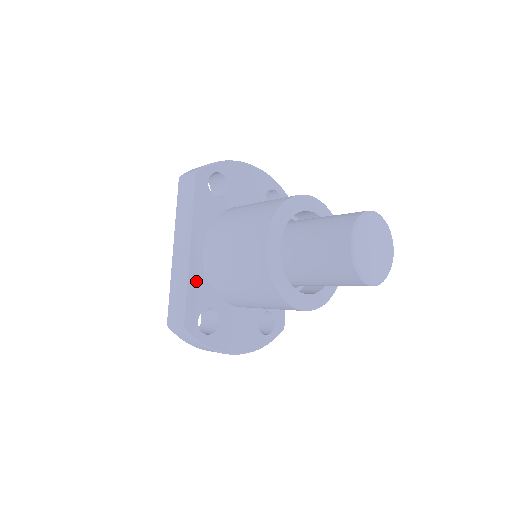
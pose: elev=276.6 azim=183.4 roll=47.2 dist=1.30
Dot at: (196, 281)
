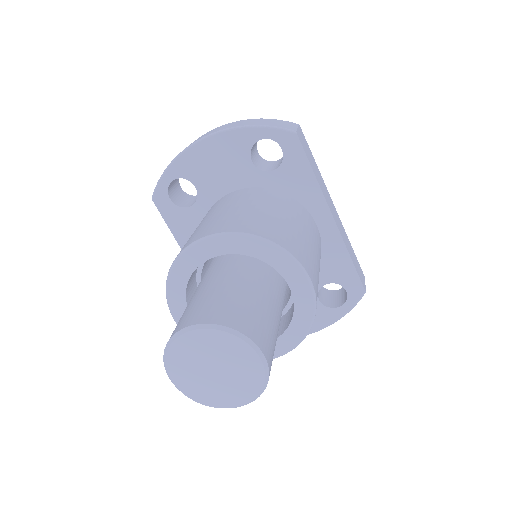
Dot at: occluded
